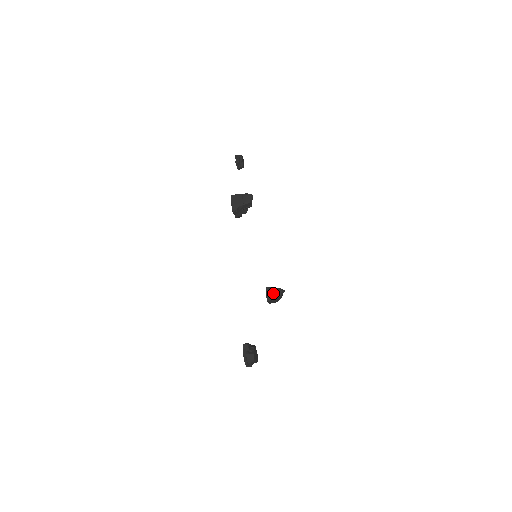
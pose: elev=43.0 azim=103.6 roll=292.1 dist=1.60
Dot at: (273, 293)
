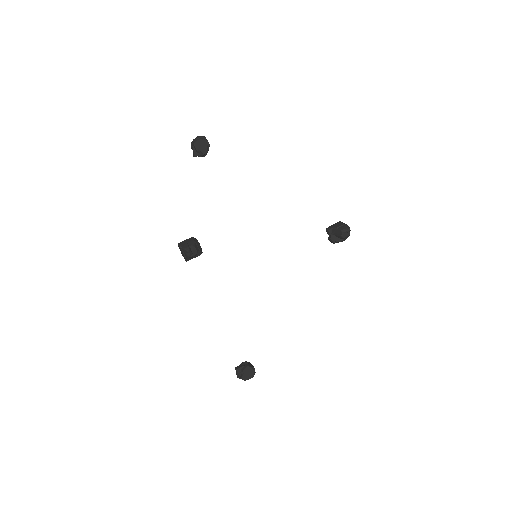
Dot at: (335, 235)
